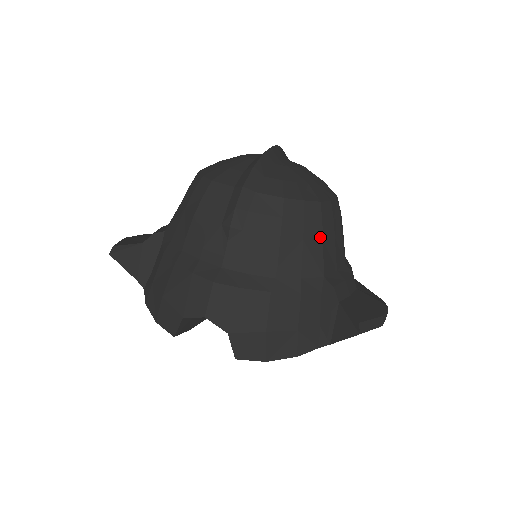
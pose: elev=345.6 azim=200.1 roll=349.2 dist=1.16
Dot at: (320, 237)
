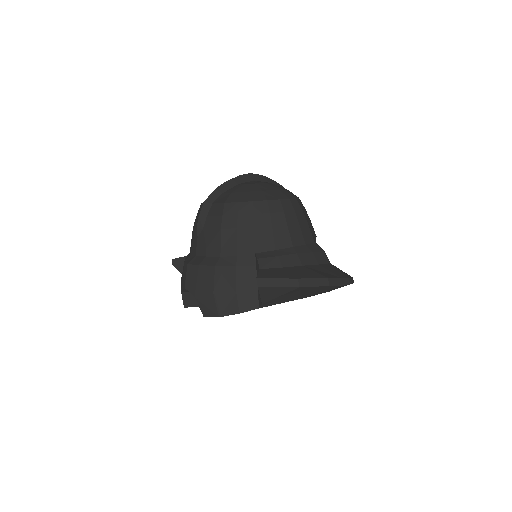
Dot at: (252, 226)
